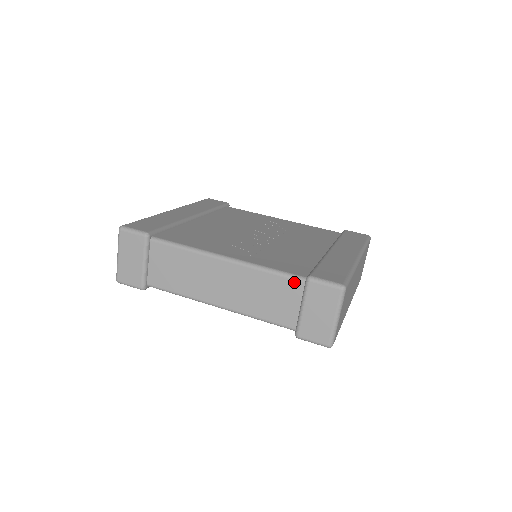
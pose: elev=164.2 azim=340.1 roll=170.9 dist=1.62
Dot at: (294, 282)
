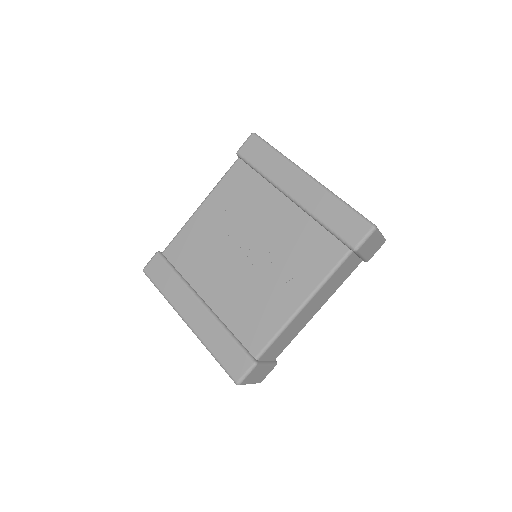
Dot at: (347, 259)
